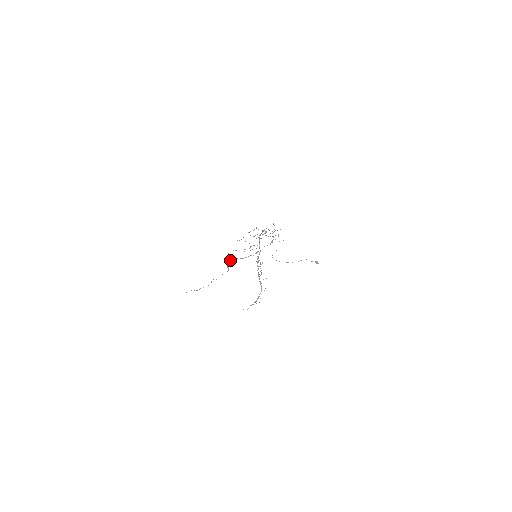
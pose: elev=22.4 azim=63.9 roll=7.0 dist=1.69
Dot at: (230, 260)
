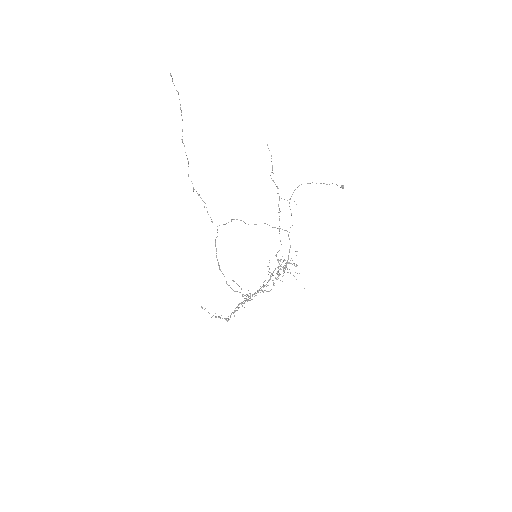
Dot at: occluded
